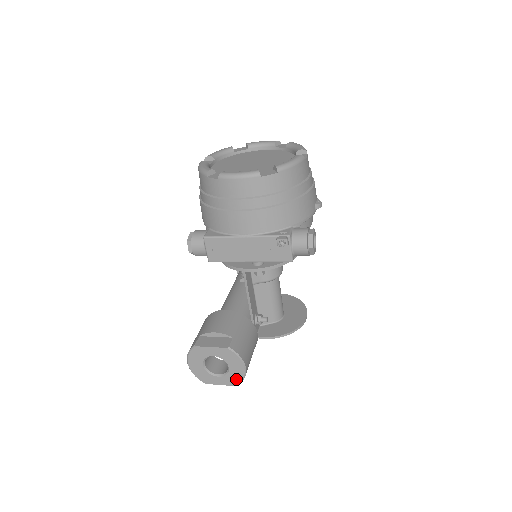
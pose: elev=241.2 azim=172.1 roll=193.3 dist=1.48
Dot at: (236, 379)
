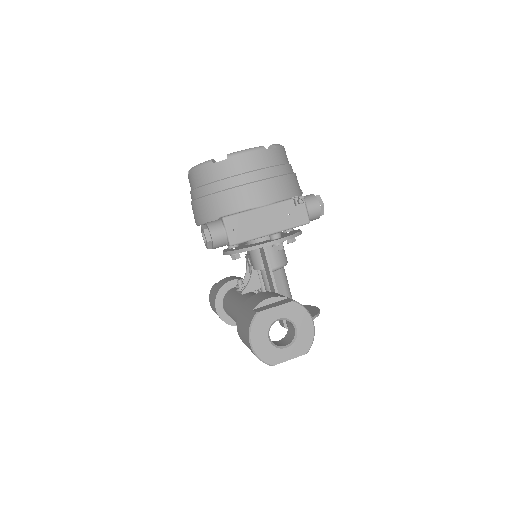
Dot at: (306, 343)
